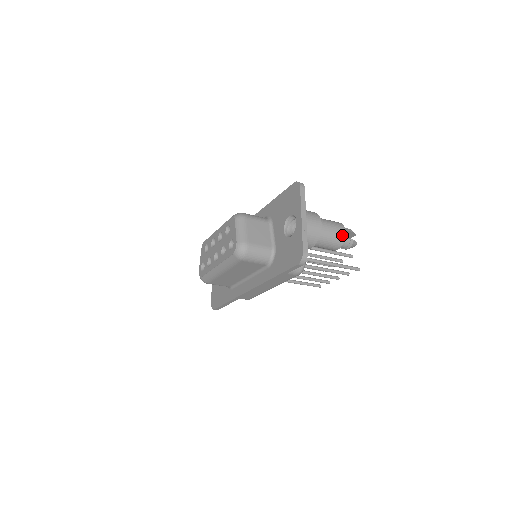
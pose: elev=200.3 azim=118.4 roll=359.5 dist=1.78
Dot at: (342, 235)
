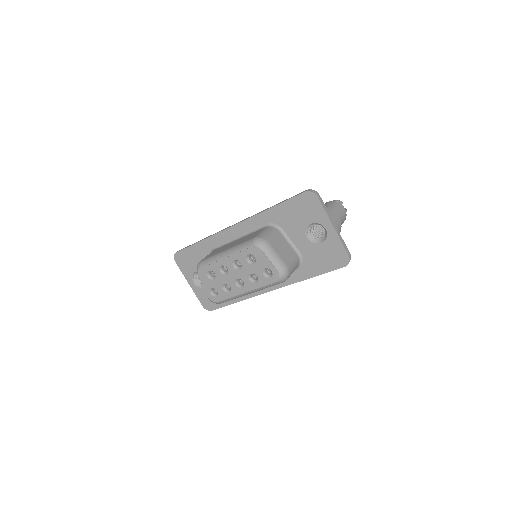
Dot at: (345, 214)
